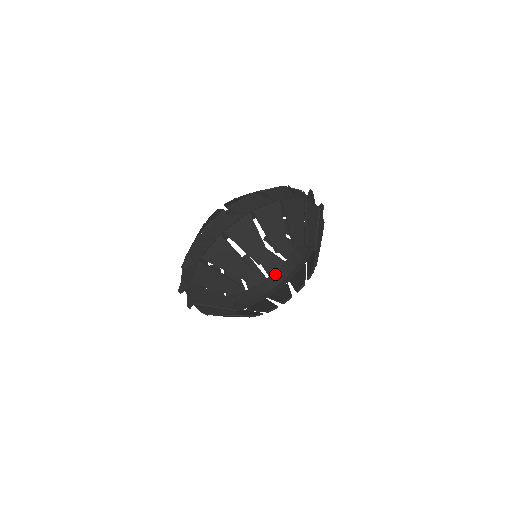
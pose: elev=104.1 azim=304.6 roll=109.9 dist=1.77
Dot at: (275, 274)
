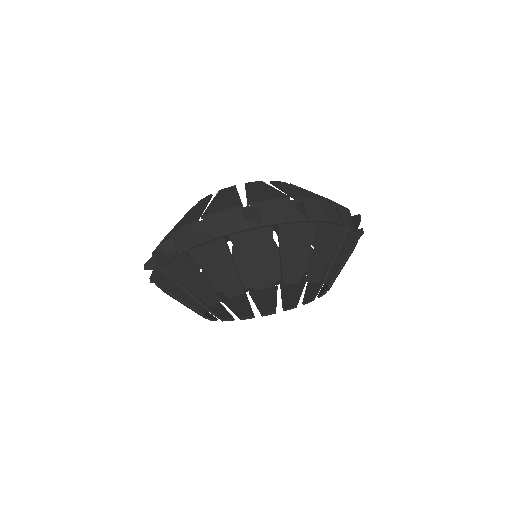
Dot at: occluded
